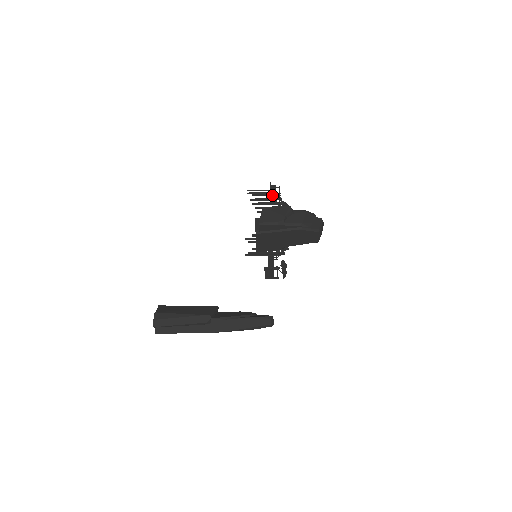
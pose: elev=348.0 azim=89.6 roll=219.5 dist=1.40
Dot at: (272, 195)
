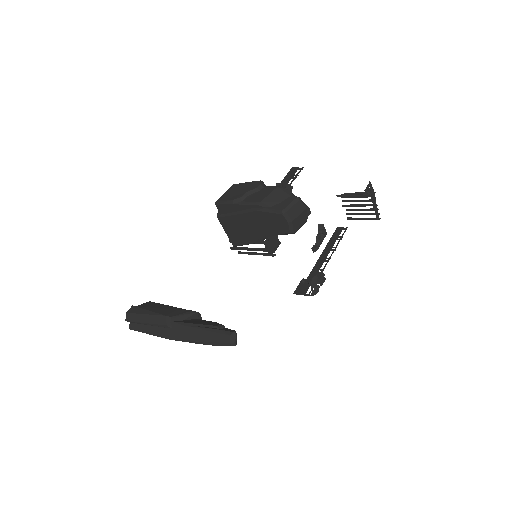
Dot at: (286, 178)
